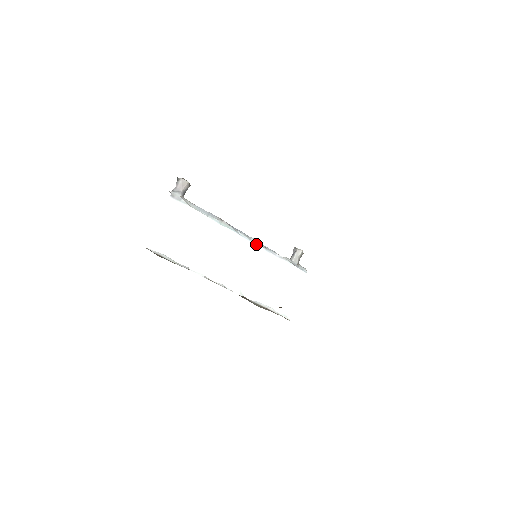
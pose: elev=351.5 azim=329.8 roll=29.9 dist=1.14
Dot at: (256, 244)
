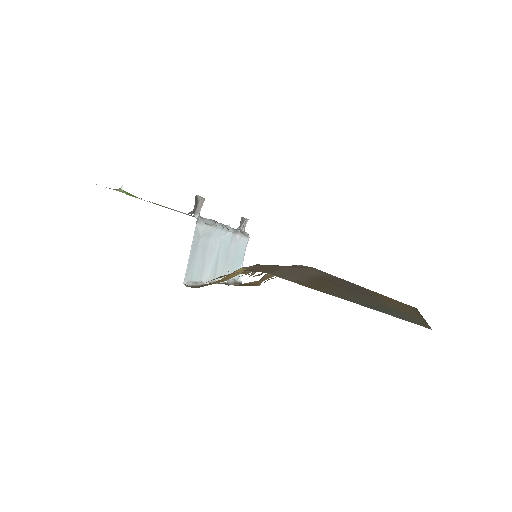
Dot at: (231, 232)
